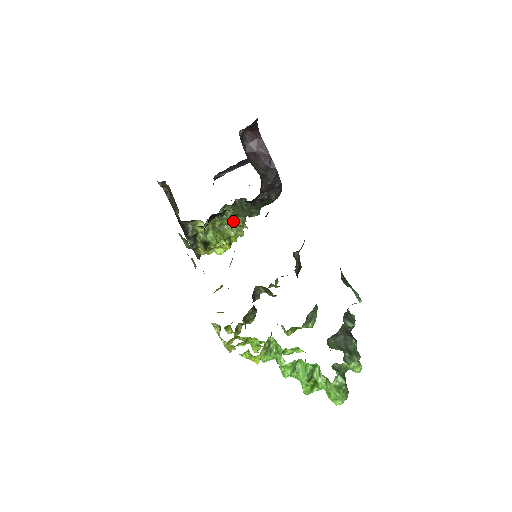
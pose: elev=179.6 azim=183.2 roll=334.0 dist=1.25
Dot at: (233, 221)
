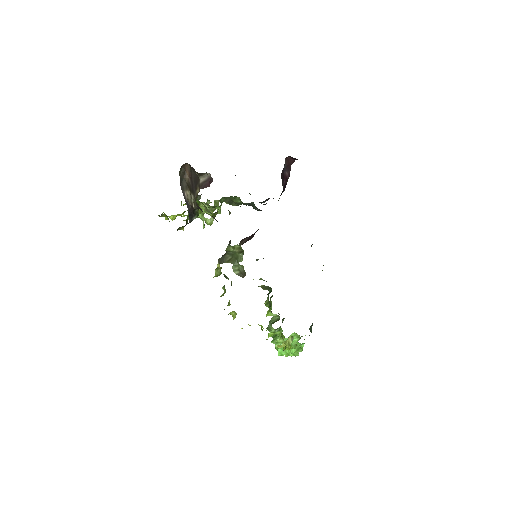
Dot at: (214, 204)
